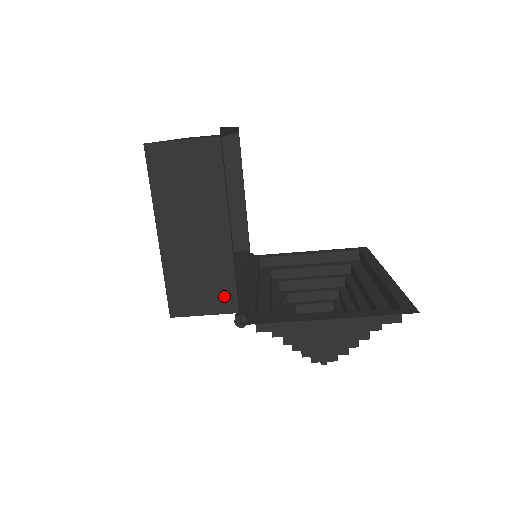
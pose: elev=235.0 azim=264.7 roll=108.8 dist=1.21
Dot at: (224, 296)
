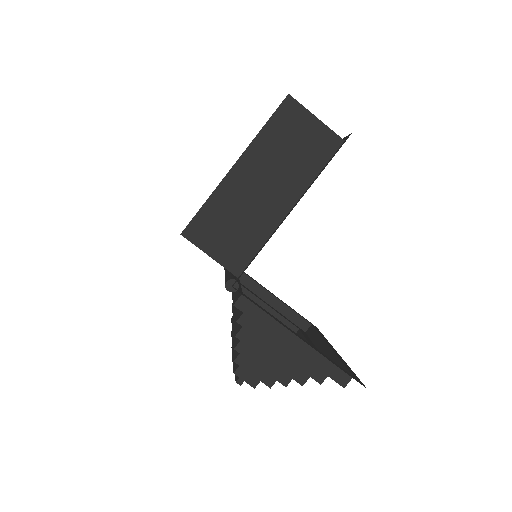
Dot at: (239, 254)
